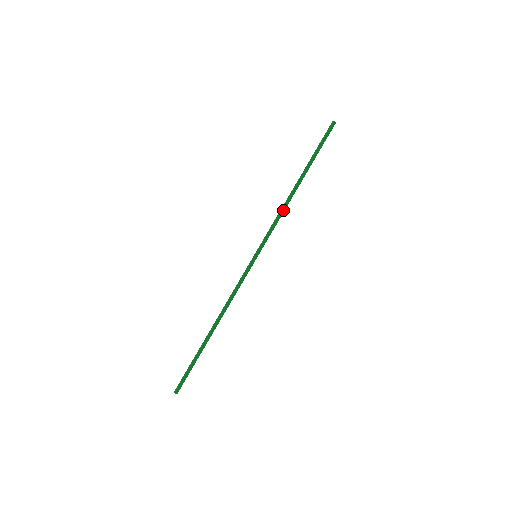
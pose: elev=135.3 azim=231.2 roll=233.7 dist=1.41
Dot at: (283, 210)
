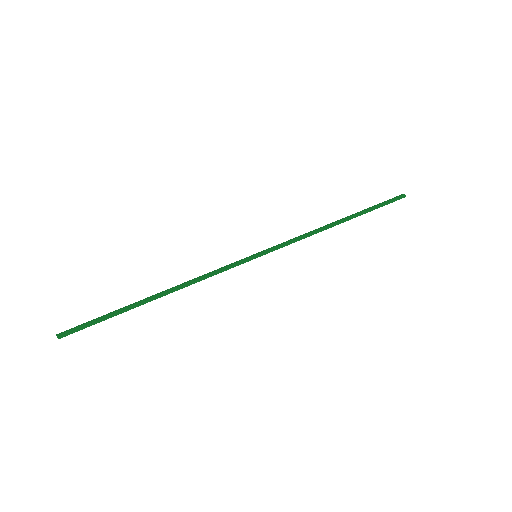
Dot at: (311, 232)
